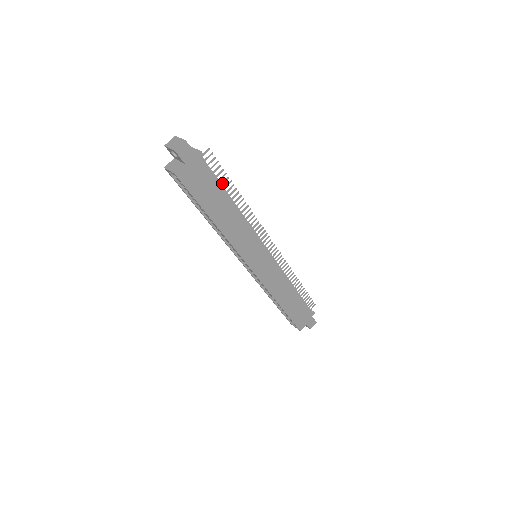
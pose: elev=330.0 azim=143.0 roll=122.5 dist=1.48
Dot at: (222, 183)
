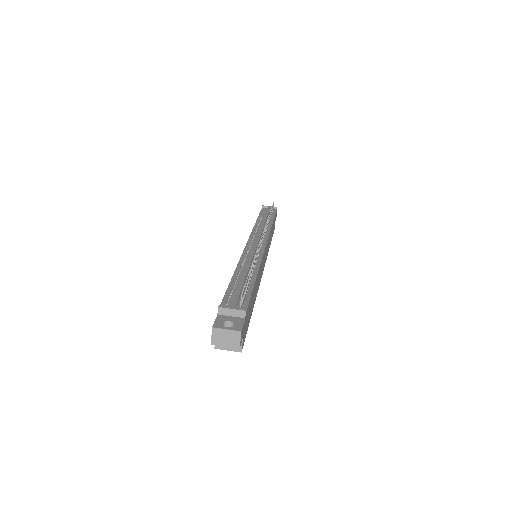
Dot at: (248, 285)
